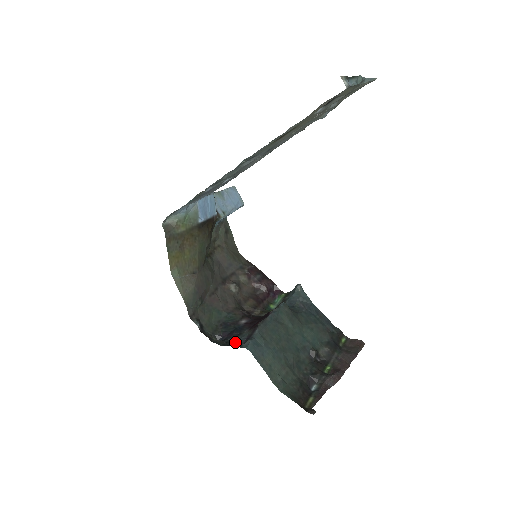
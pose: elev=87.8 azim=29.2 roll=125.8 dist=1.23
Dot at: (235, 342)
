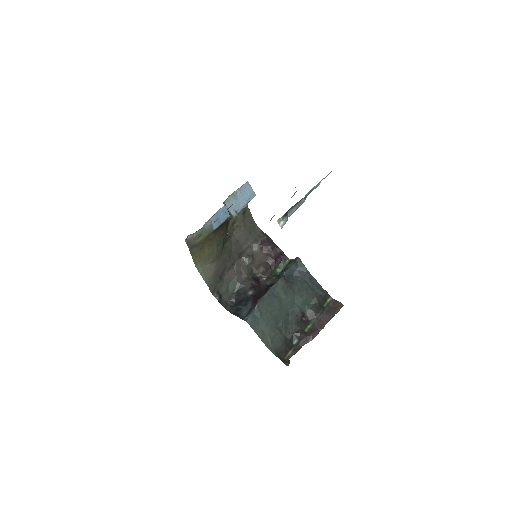
Dot at: (241, 312)
